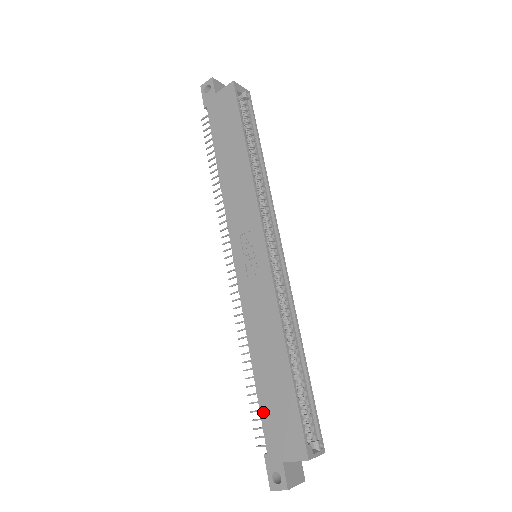
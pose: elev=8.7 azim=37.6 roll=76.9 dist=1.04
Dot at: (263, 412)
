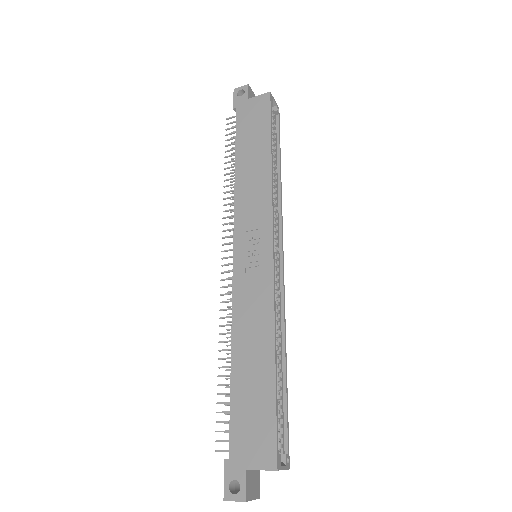
Dot at: (234, 413)
